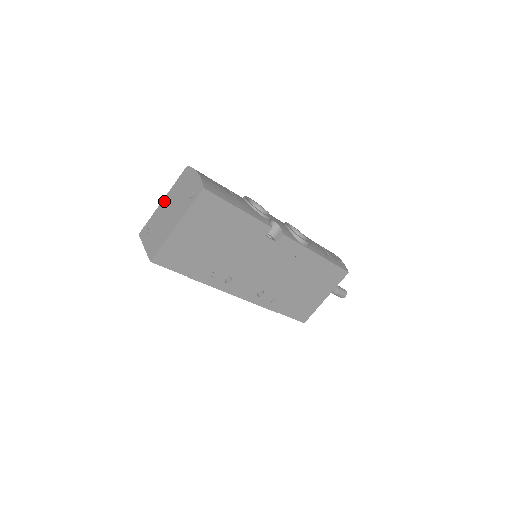
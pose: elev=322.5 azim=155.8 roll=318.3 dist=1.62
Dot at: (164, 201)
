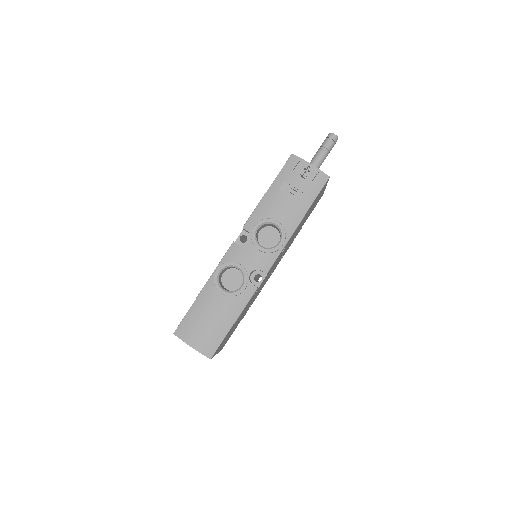
Dot at: occluded
